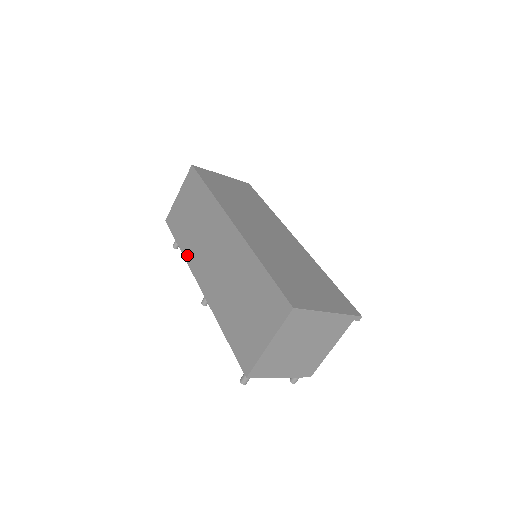
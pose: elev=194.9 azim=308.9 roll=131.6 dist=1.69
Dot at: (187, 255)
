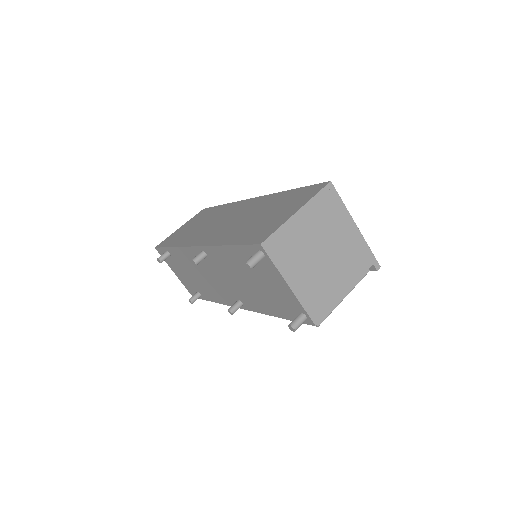
Dot at: (182, 243)
